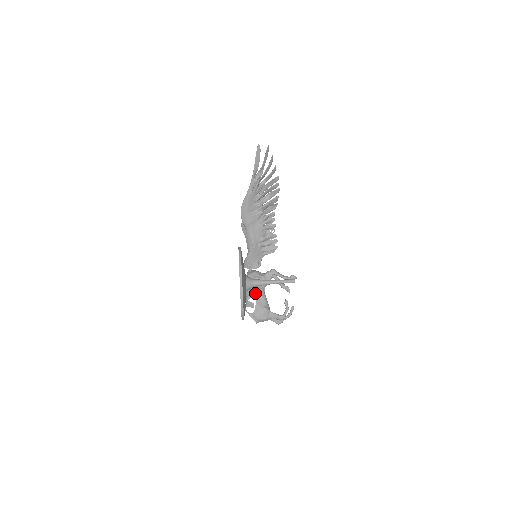
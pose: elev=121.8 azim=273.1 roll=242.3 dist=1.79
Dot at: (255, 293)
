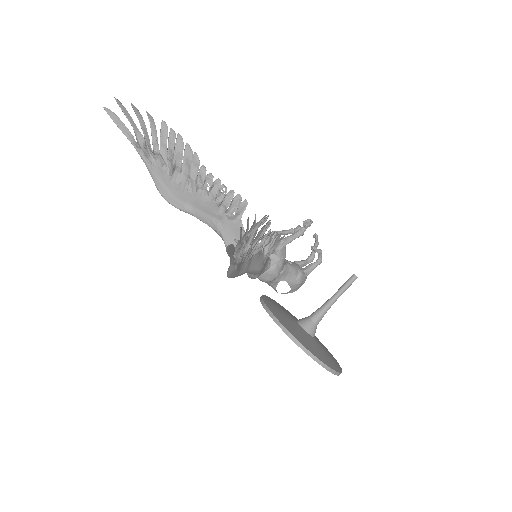
Dot at: (279, 278)
